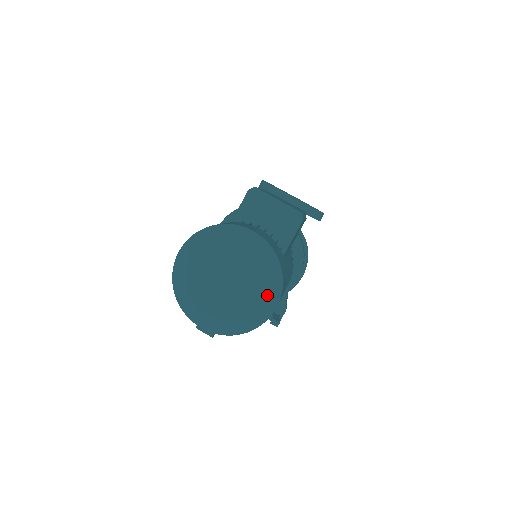
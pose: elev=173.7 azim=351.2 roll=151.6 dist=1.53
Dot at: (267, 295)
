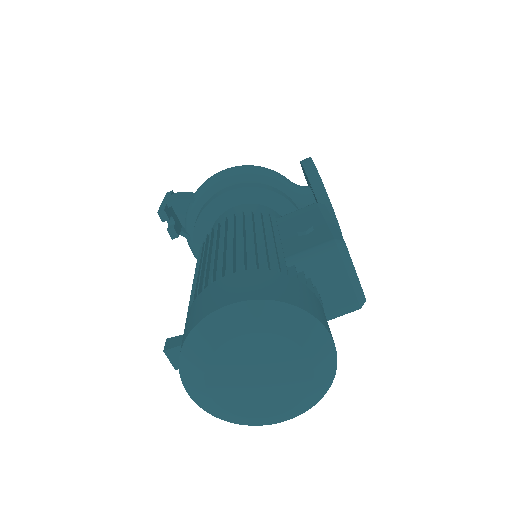
Dot at: (293, 411)
